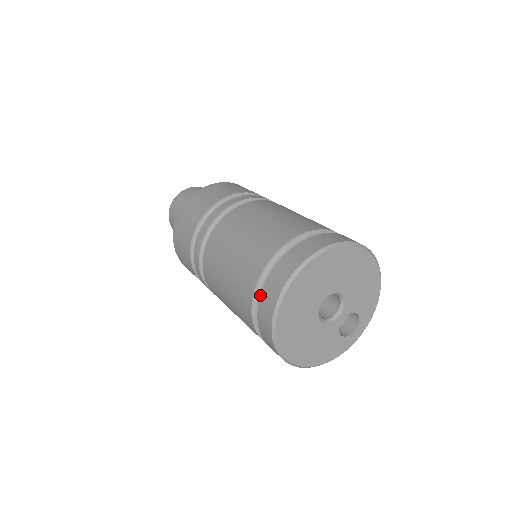
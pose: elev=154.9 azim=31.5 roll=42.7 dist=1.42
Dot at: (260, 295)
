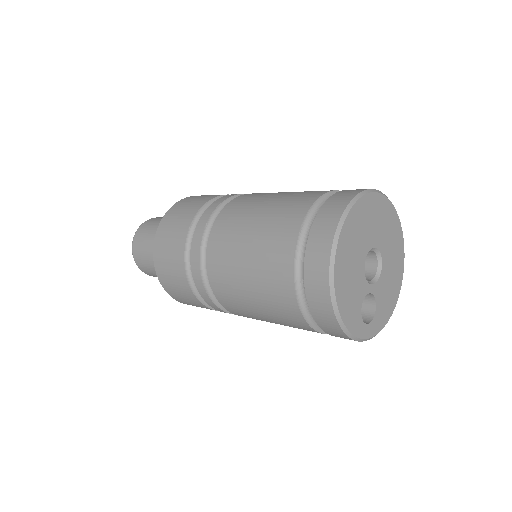
Dot at: (335, 193)
